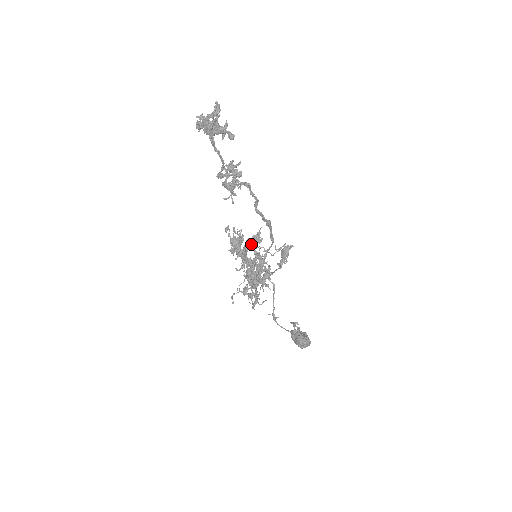
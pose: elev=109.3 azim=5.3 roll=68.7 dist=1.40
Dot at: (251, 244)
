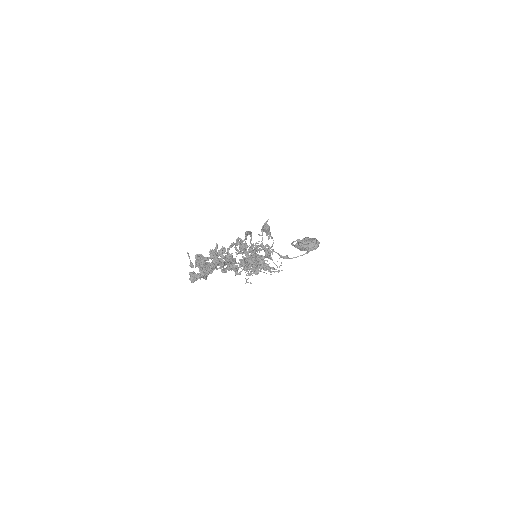
Dot at: (241, 253)
